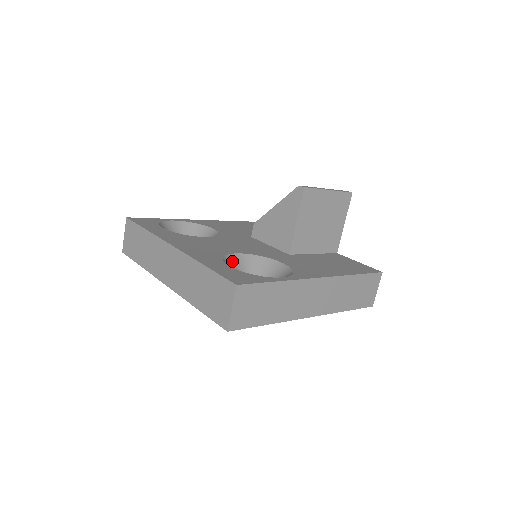
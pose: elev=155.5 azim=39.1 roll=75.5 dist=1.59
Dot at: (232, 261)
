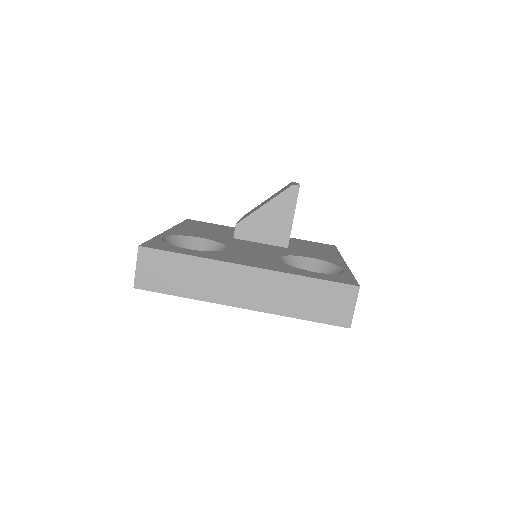
Dot at: occluded
